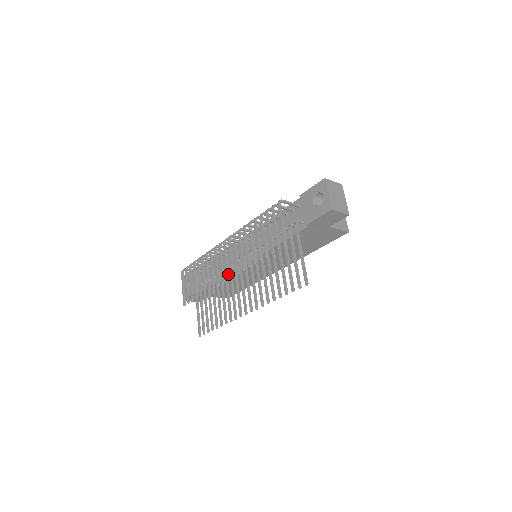
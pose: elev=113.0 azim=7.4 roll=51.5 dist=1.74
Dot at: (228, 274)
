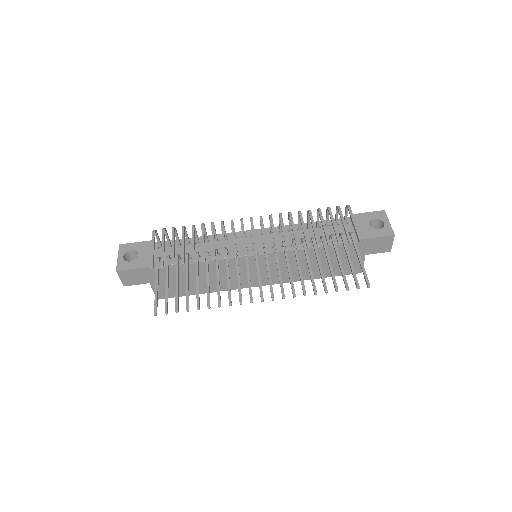
Dot at: occluded
